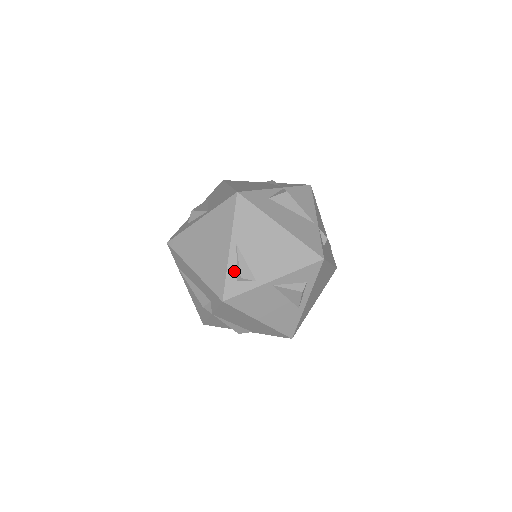
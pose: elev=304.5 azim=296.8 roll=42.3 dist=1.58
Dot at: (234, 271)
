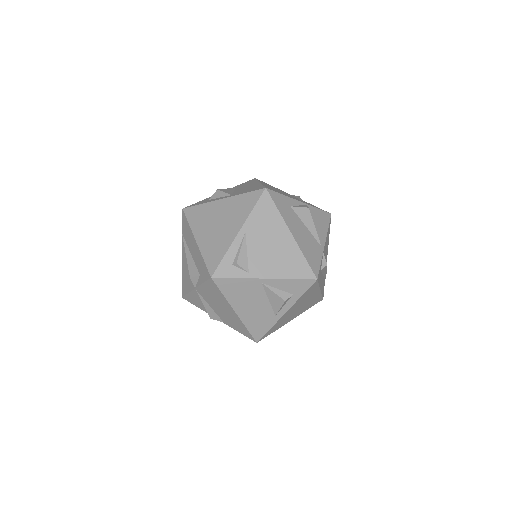
Dot at: (233, 255)
